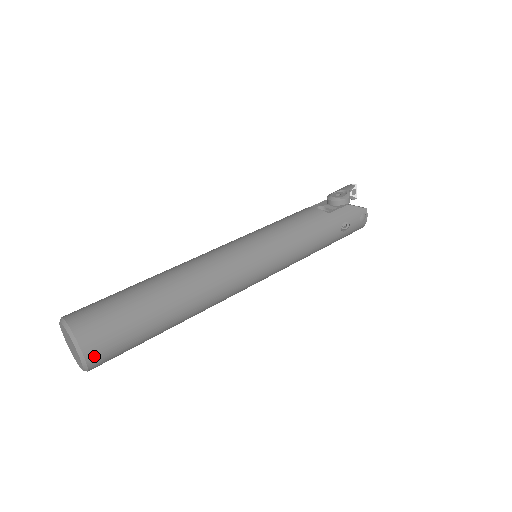
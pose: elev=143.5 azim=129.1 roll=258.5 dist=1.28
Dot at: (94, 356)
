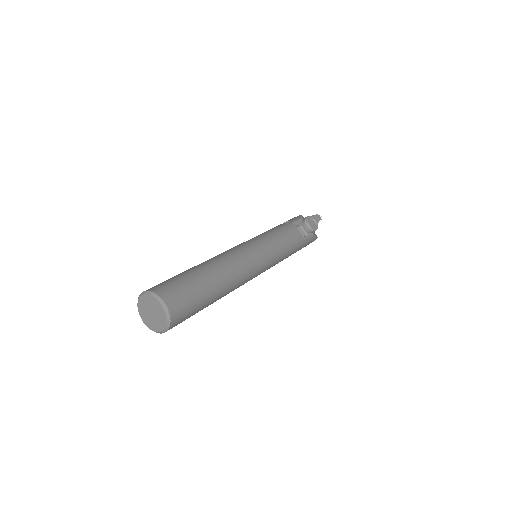
Dot at: occluded
